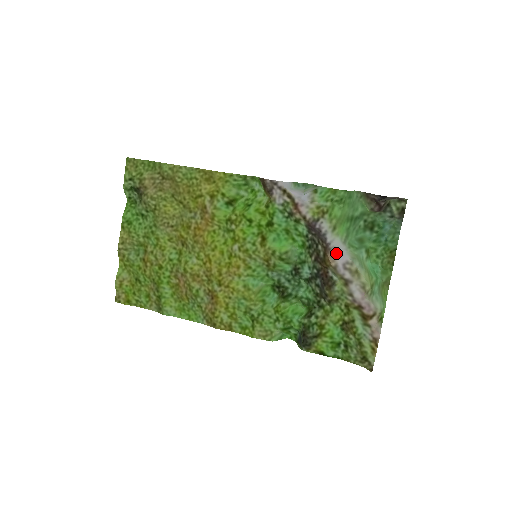
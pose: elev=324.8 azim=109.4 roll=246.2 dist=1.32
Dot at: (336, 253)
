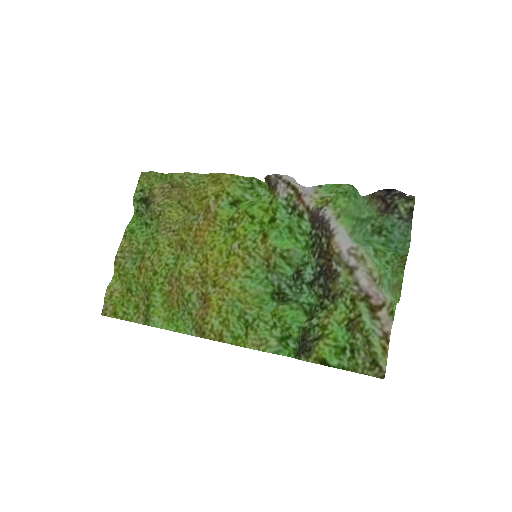
Dot at: (340, 239)
